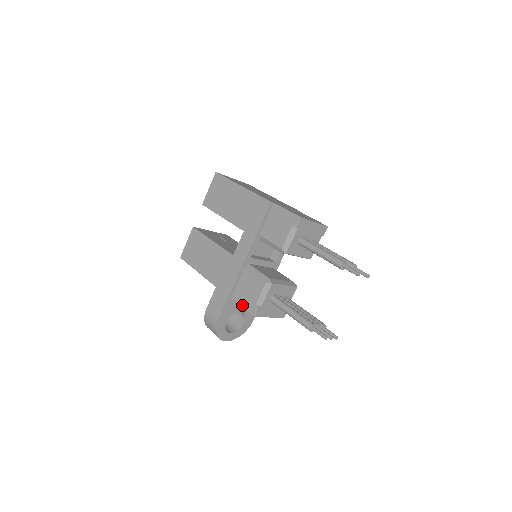
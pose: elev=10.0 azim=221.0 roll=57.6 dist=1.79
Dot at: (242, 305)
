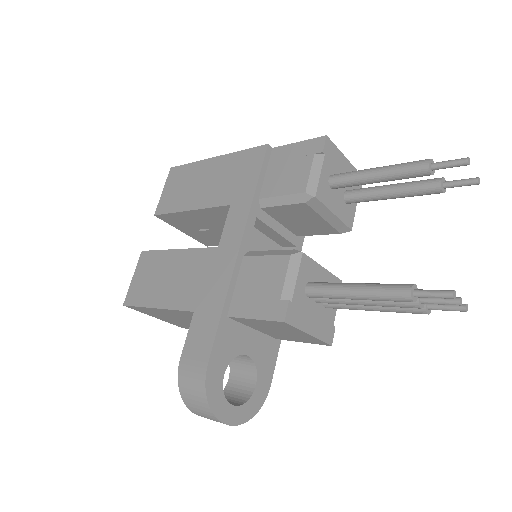
Dot at: (252, 317)
